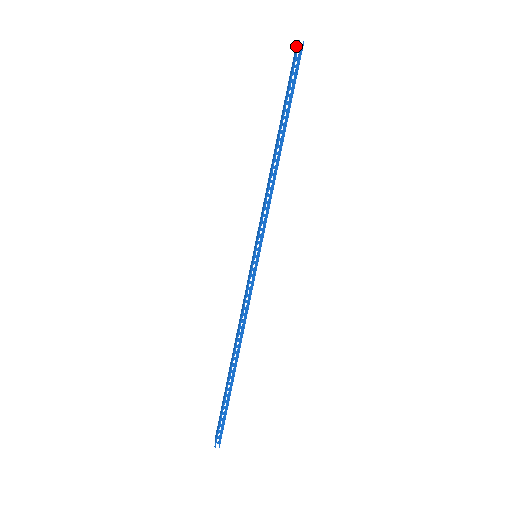
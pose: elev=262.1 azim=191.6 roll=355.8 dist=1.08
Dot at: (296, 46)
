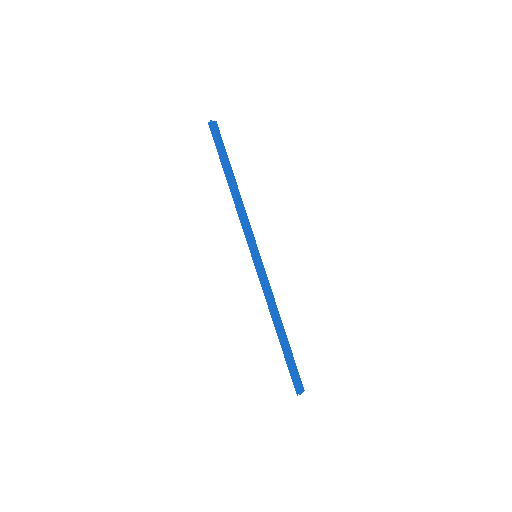
Dot at: occluded
